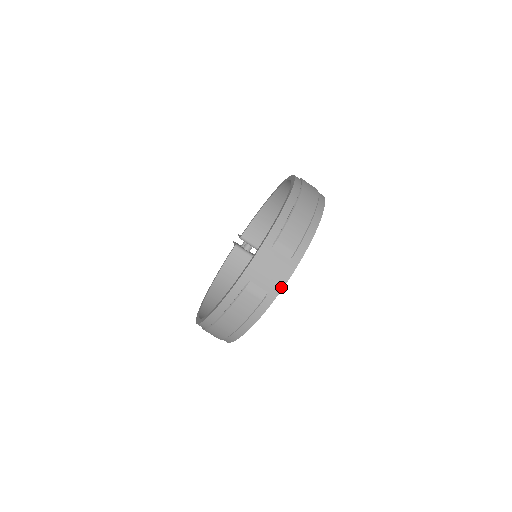
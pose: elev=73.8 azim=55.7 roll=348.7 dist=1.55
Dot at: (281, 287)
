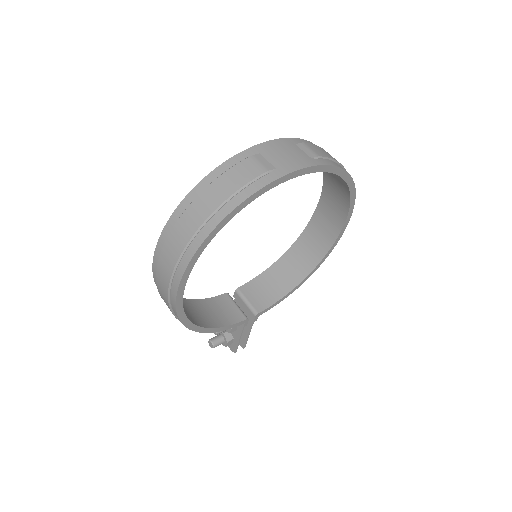
Dot at: (293, 169)
